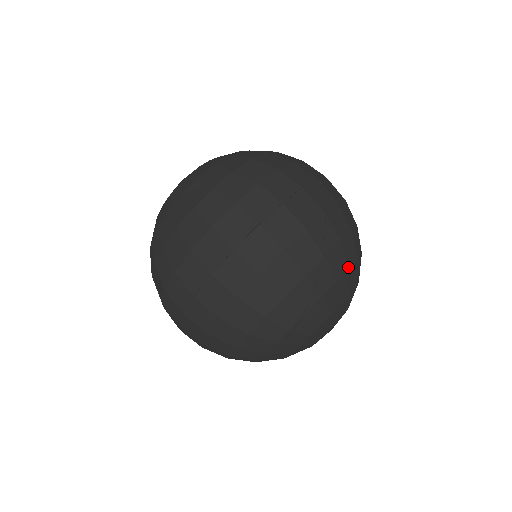
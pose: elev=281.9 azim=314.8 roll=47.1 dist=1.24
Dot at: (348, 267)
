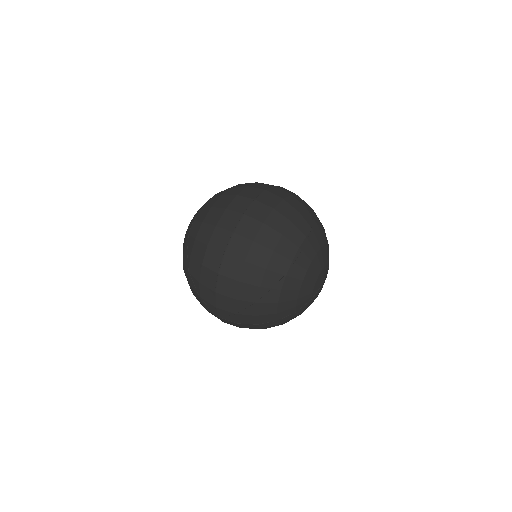
Dot at: occluded
